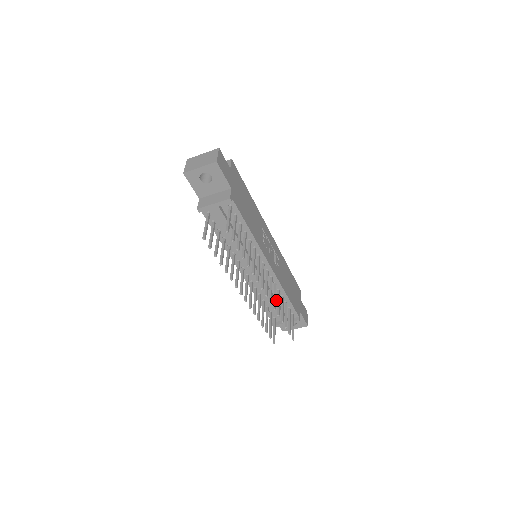
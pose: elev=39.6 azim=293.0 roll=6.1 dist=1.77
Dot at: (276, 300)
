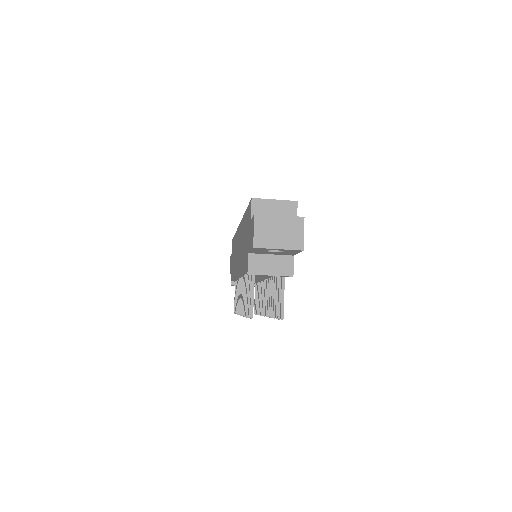
Dot at: occluded
